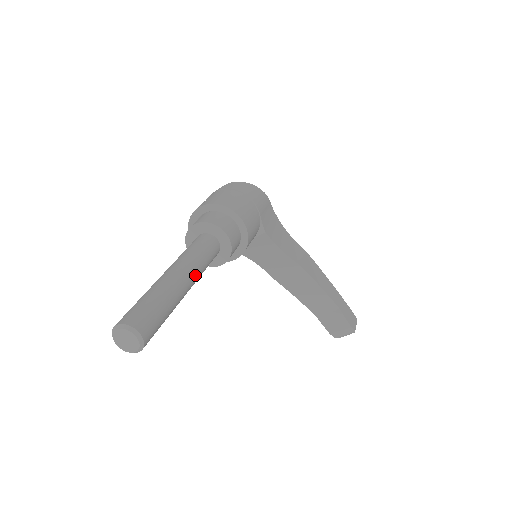
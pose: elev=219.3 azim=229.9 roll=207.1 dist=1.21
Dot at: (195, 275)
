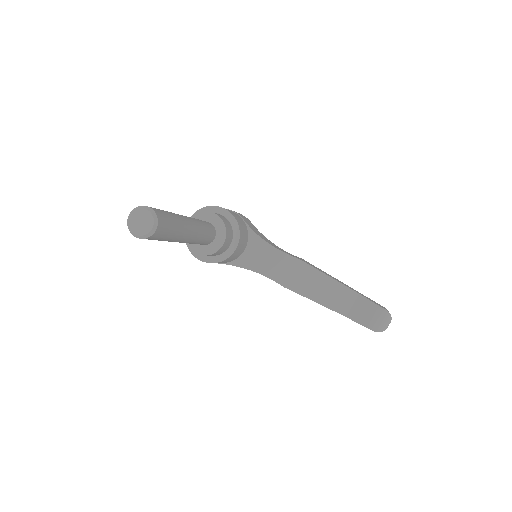
Dot at: (195, 222)
